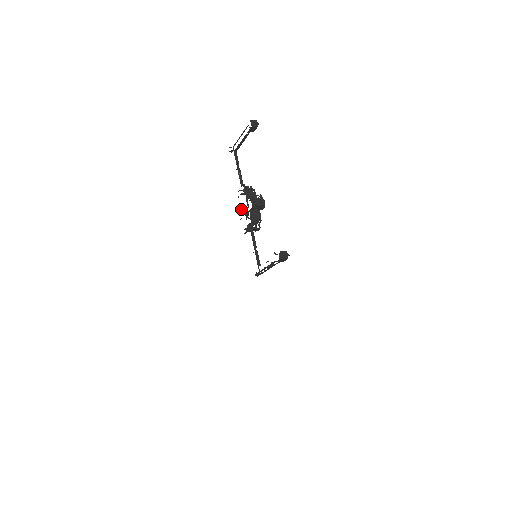
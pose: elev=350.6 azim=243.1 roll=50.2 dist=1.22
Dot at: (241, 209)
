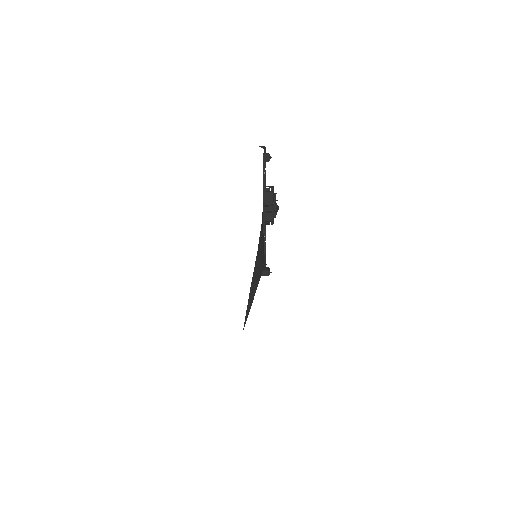
Dot at: occluded
